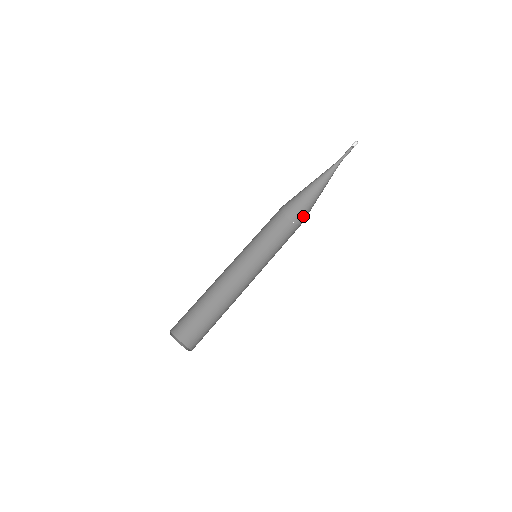
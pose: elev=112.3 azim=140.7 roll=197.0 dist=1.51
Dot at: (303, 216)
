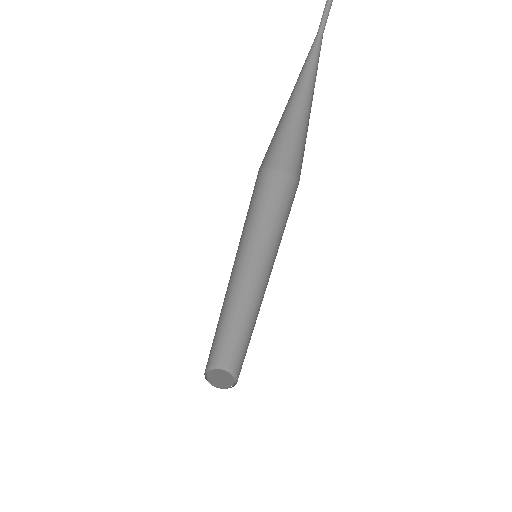
Dot at: (291, 158)
